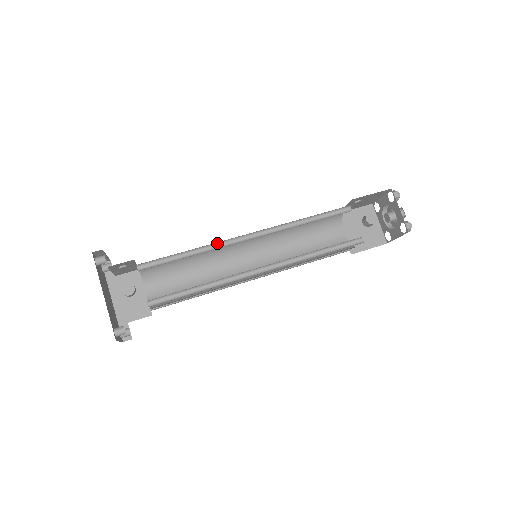
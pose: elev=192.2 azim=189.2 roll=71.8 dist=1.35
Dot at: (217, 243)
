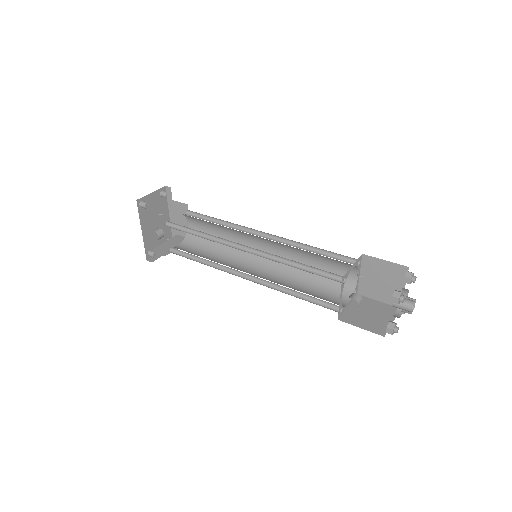
Dot at: occluded
